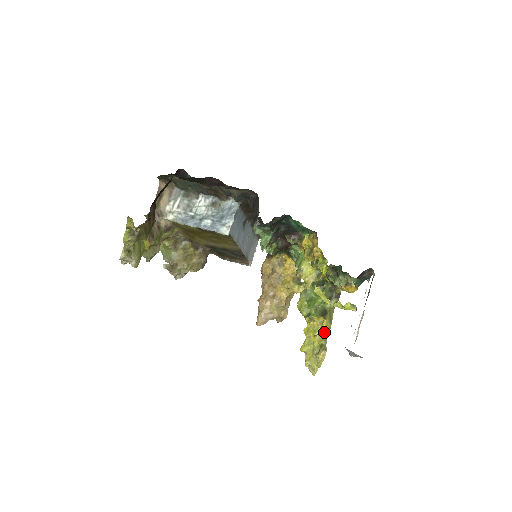
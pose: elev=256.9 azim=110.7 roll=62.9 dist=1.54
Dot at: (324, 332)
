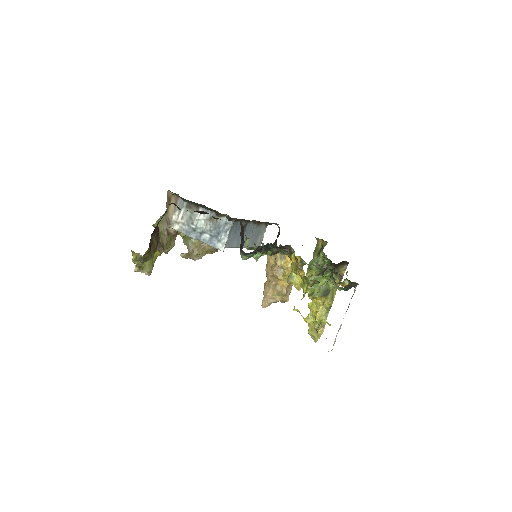
Dot at: (326, 308)
